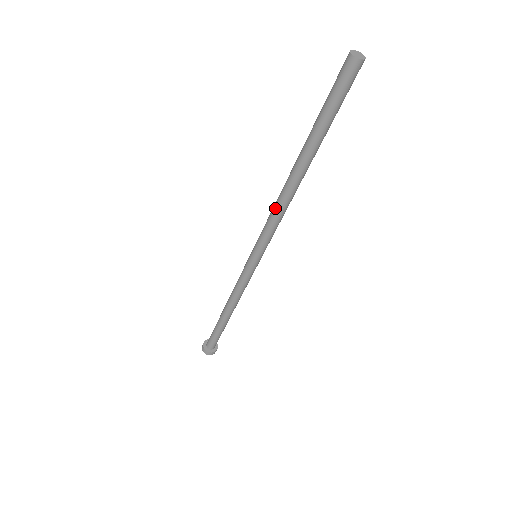
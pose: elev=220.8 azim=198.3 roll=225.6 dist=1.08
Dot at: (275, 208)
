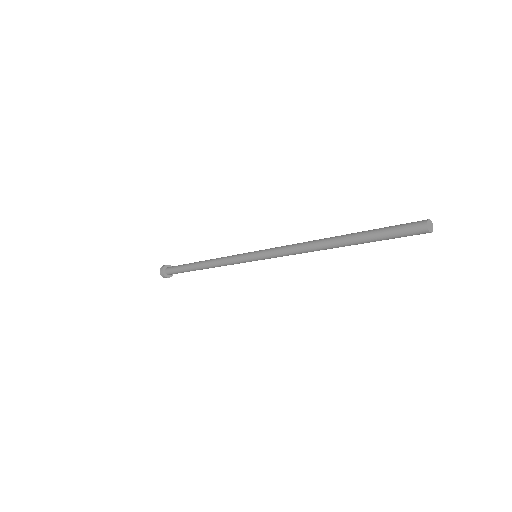
Dot at: (297, 245)
